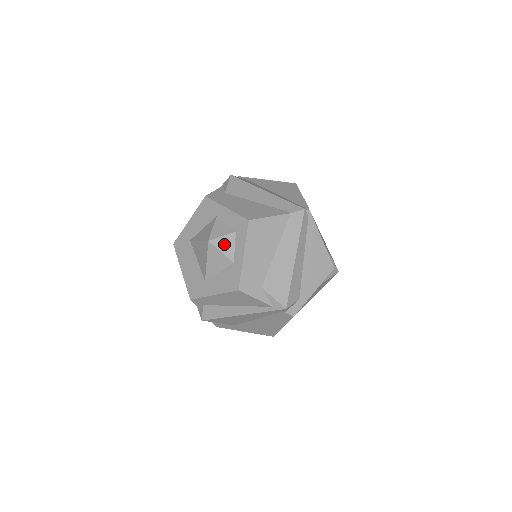
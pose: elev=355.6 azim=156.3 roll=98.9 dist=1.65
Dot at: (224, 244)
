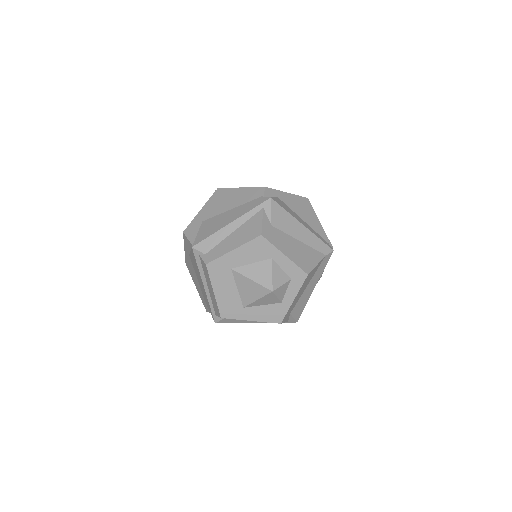
Dot at: (281, 291)
